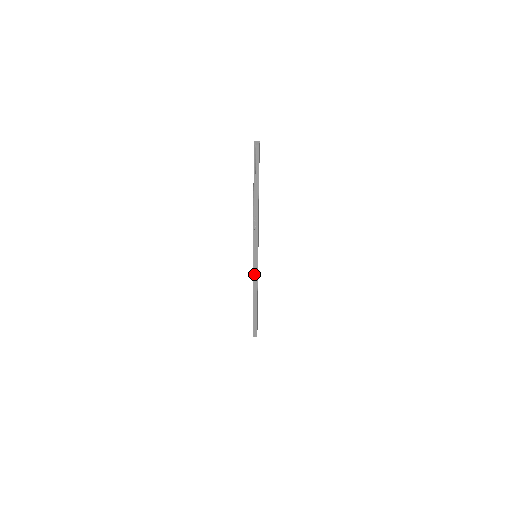
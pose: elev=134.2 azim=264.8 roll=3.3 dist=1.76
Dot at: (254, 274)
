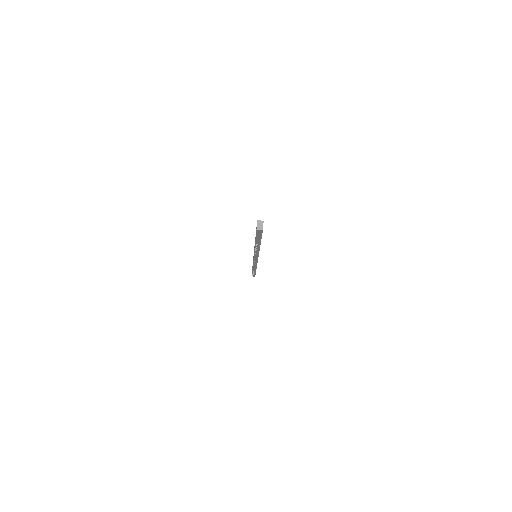
Dot at: (254, 261)
